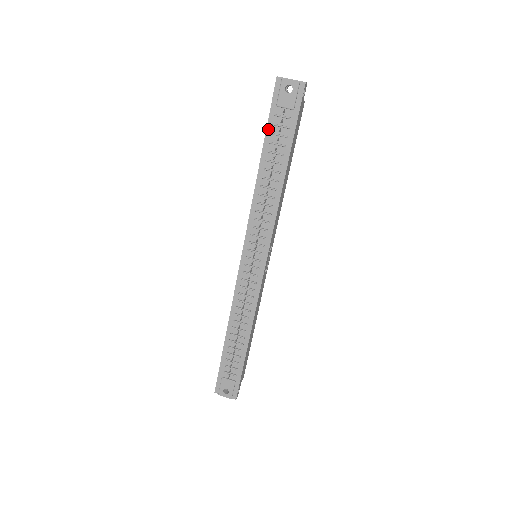
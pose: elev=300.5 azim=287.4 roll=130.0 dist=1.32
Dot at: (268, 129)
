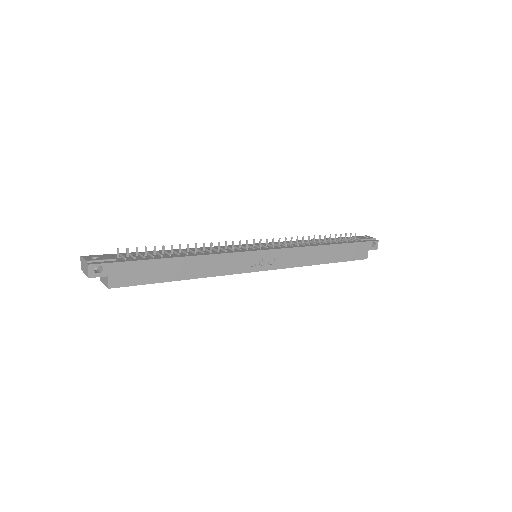
Dot at: (338, 238)
